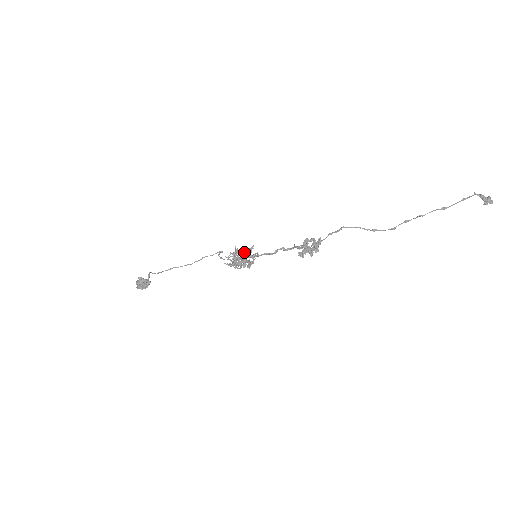
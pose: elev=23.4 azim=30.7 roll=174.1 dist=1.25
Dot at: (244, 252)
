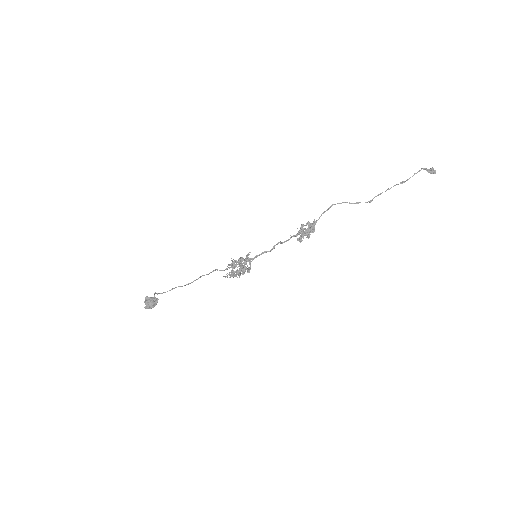
Dot at: (241, 260)
